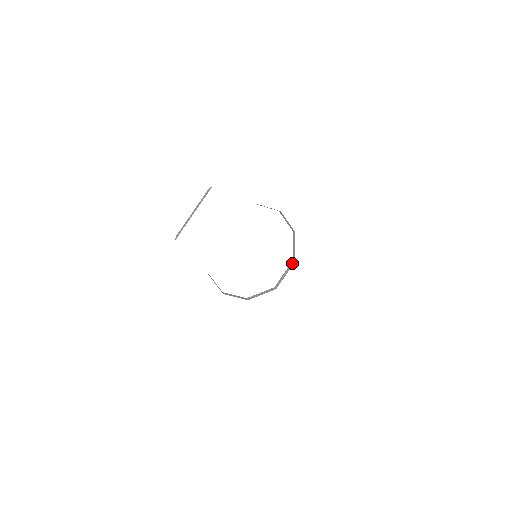
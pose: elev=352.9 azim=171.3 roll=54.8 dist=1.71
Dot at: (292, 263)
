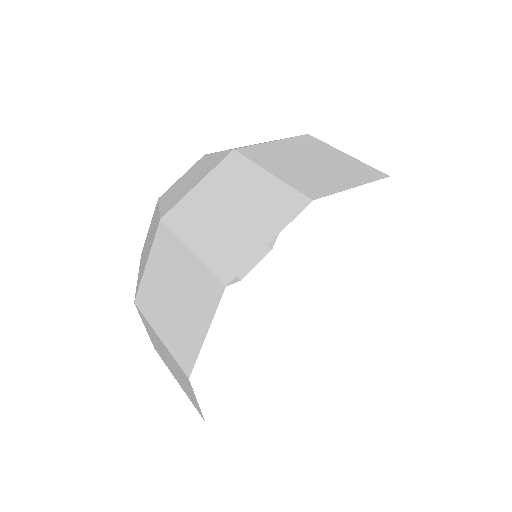
Dot at: (266, 248)
